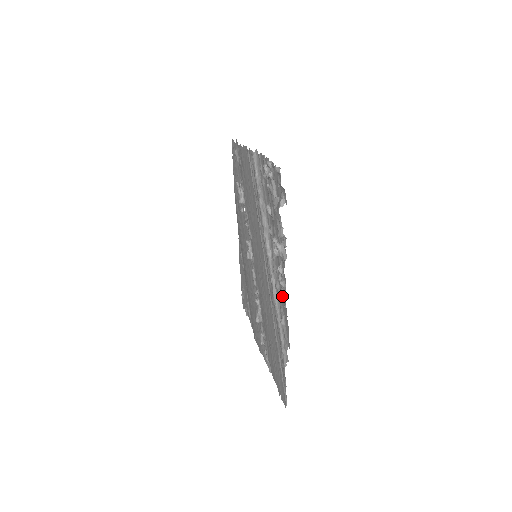
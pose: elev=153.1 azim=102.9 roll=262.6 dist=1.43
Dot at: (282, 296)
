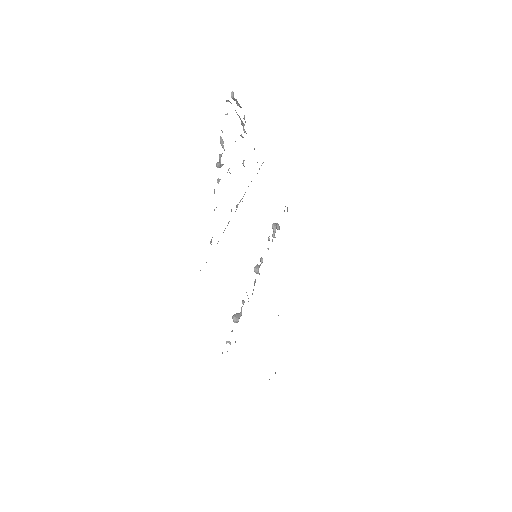
Dot at: occluded
